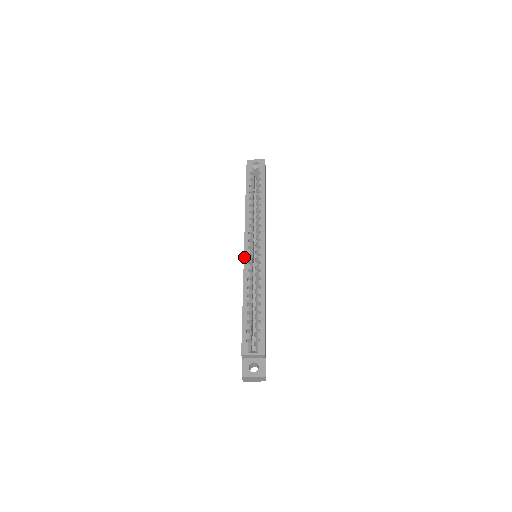
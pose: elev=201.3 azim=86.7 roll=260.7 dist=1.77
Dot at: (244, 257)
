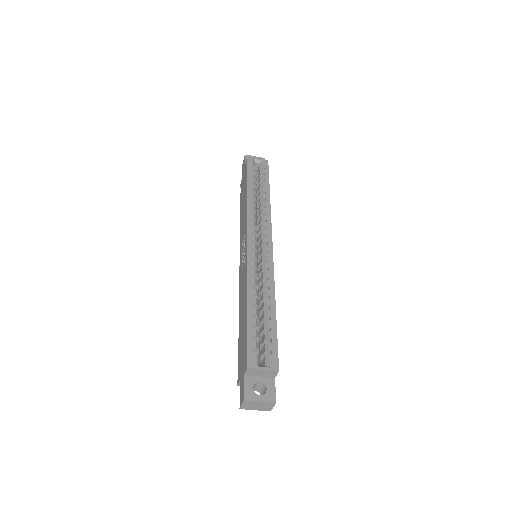
Dot at: (248, 251)
